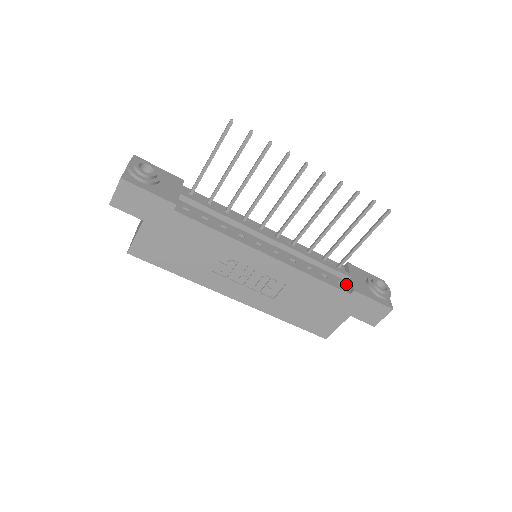
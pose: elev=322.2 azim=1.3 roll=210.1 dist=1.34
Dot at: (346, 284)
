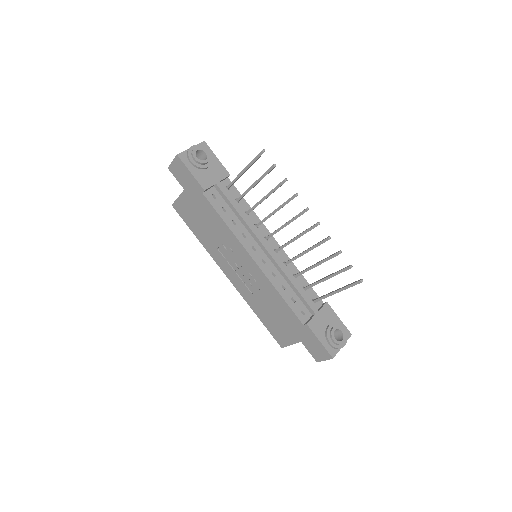
Dot at: (308, 316)
